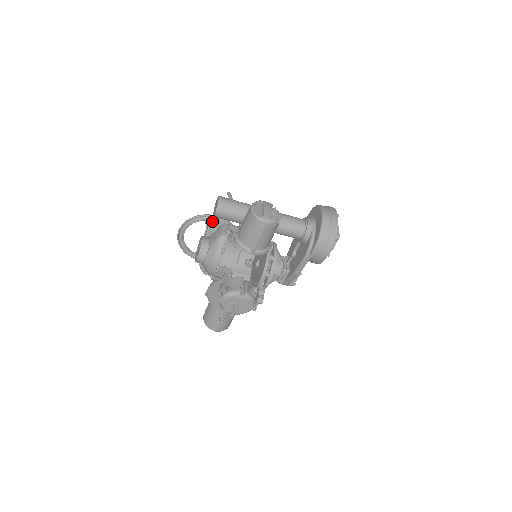
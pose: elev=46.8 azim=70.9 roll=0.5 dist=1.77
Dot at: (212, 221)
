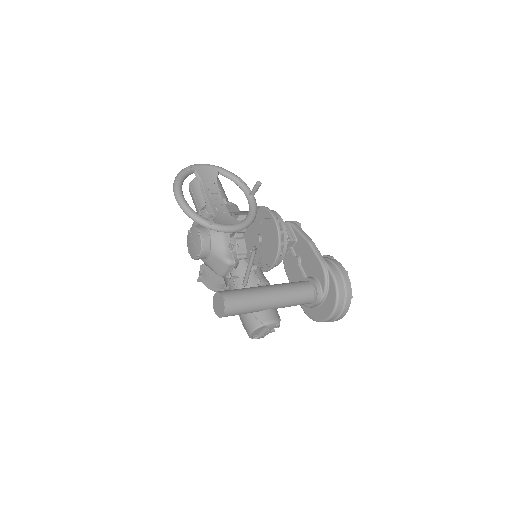
Dot at: (223, 223)
